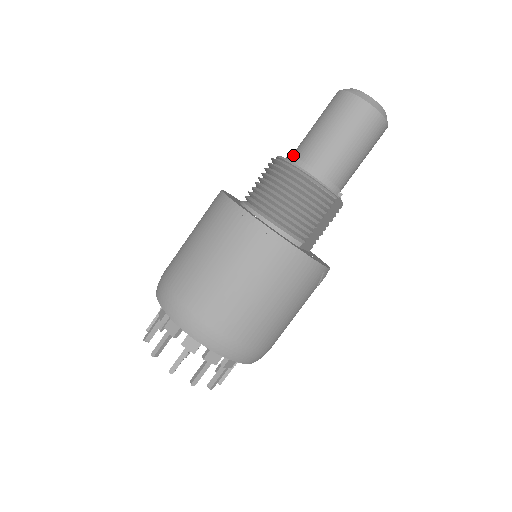
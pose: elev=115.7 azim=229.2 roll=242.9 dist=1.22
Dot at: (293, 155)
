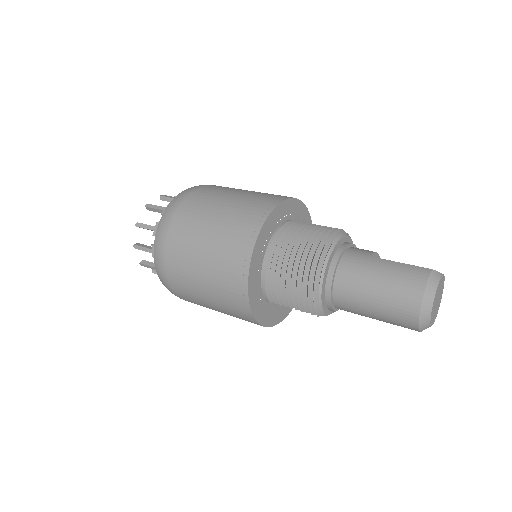
Dot at: (345, 254)
